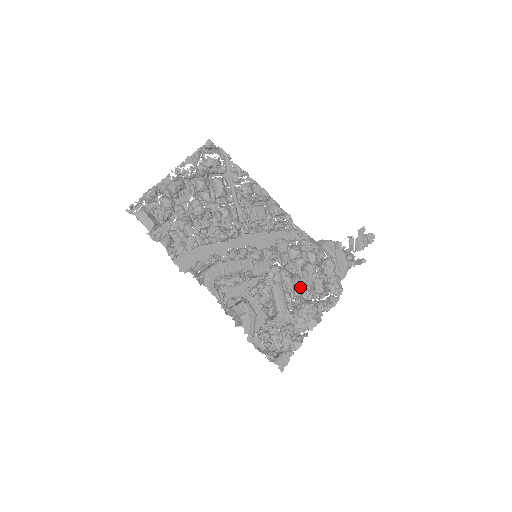
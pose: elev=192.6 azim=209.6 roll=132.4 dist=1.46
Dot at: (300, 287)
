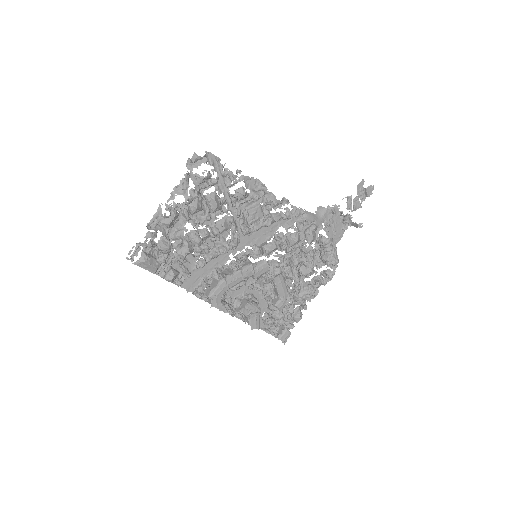
Dot at: (299, 267)
